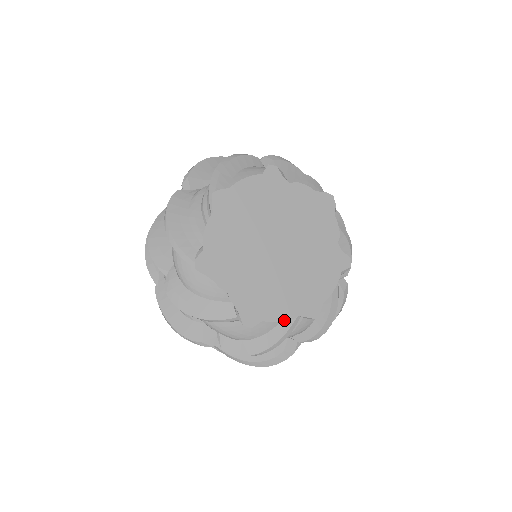
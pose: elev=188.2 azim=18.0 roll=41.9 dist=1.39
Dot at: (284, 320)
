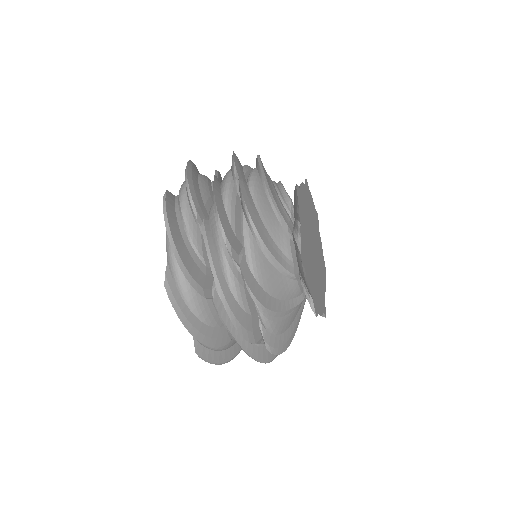
Dot at: (309, 288)
